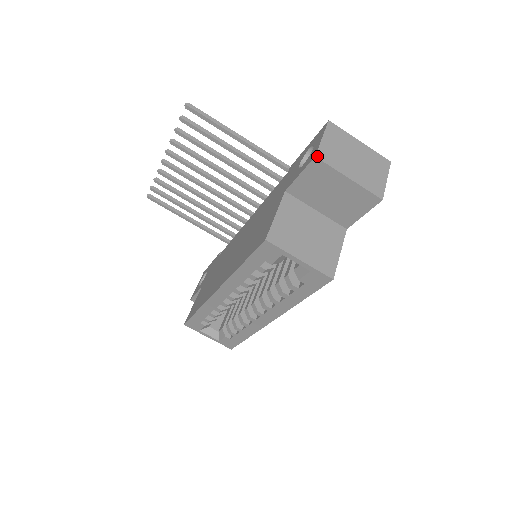
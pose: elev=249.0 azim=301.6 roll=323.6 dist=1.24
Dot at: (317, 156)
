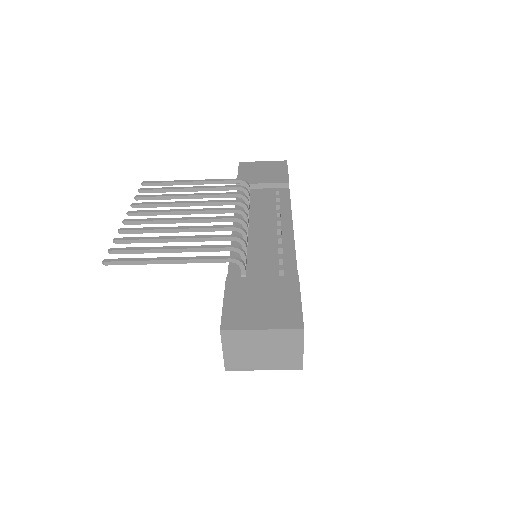
Dot at: (226, 370)
